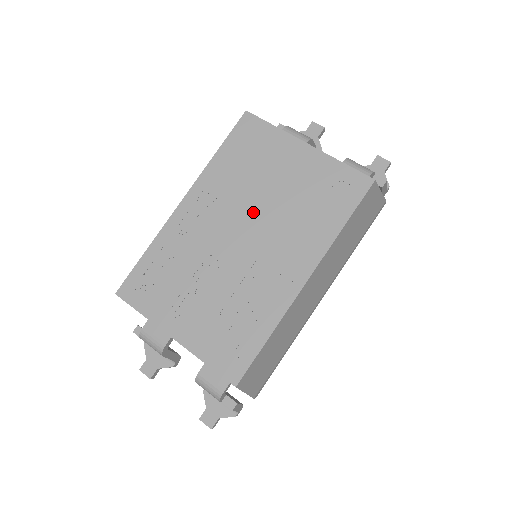
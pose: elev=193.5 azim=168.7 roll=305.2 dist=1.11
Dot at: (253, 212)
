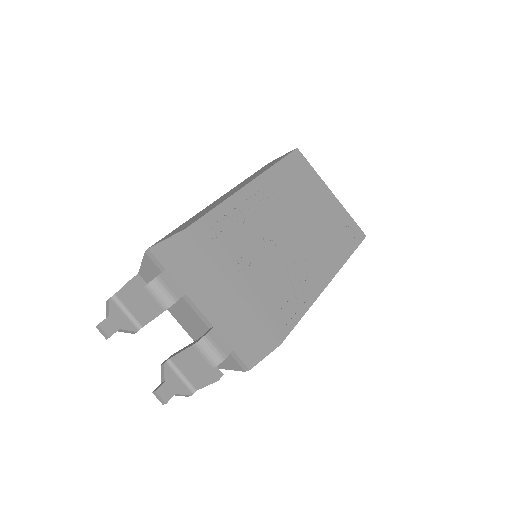
Dot at: (299, 218)
